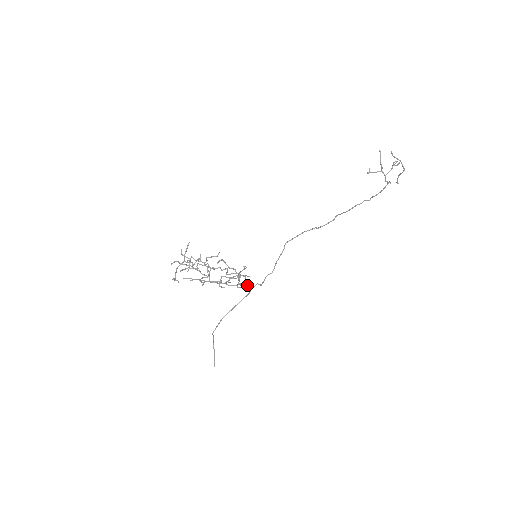
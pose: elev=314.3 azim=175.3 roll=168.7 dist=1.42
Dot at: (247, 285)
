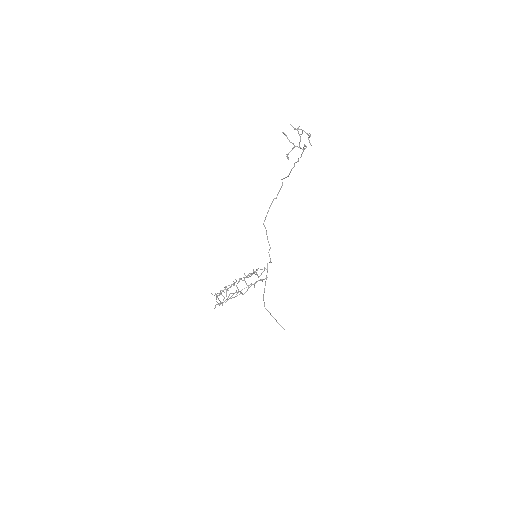
Dot at: occluded
